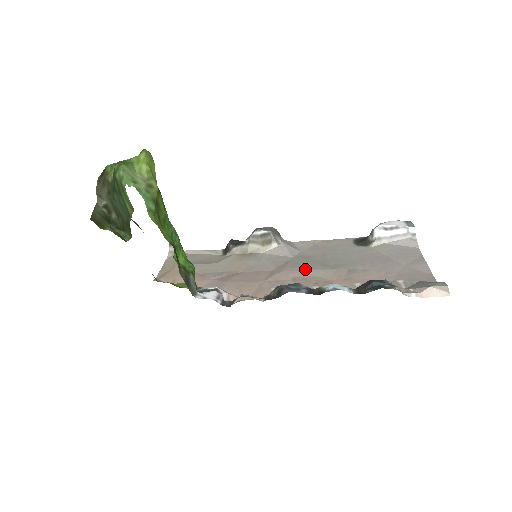
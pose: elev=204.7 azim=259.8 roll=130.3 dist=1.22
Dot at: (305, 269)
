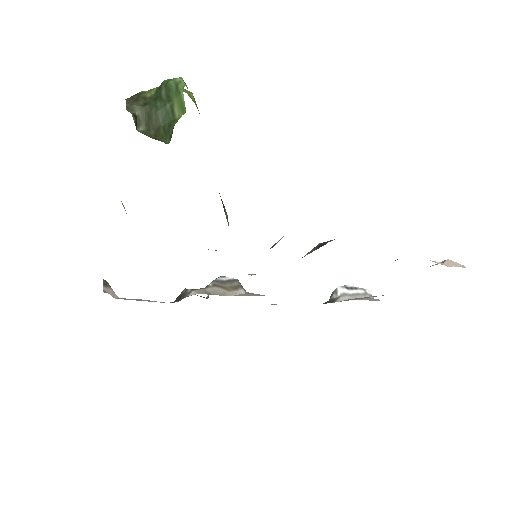
Dot at: occluded
